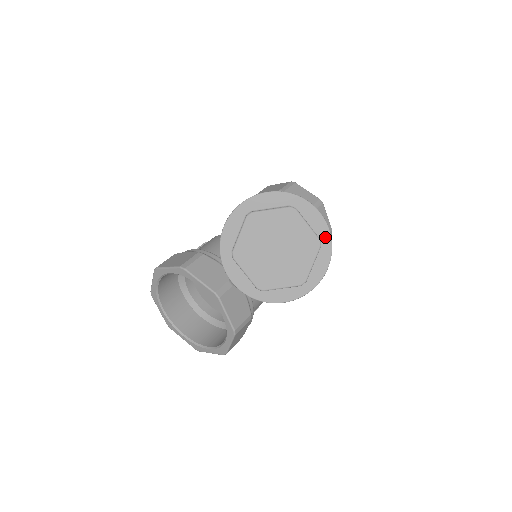
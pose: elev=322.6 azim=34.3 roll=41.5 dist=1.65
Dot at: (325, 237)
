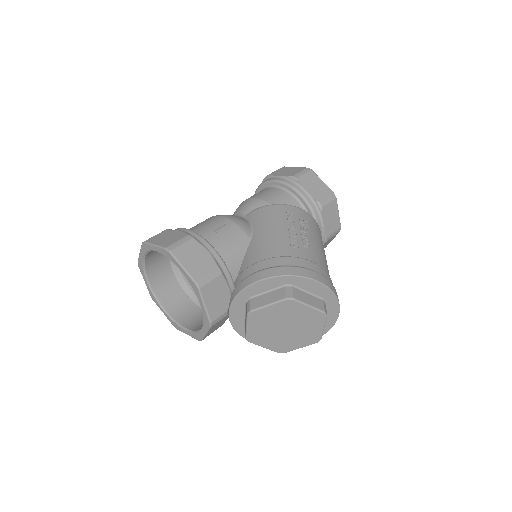
Dot at: (325, 329)
